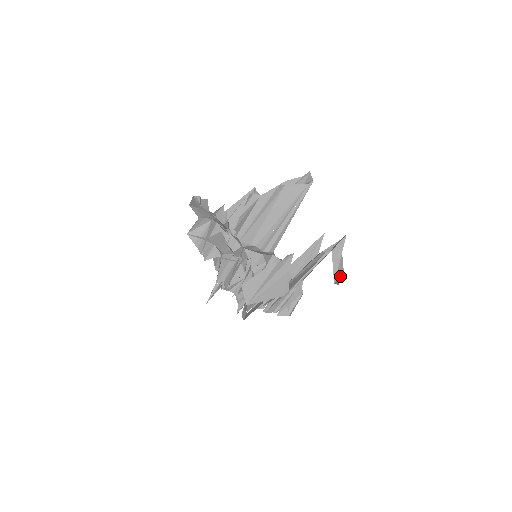
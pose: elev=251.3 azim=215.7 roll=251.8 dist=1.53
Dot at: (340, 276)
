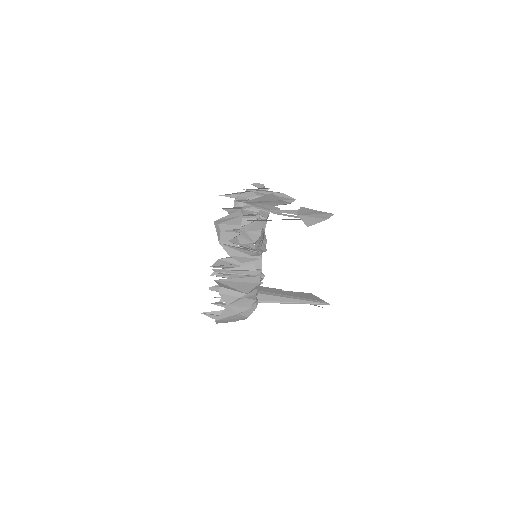
Dot at: (304, 222)
